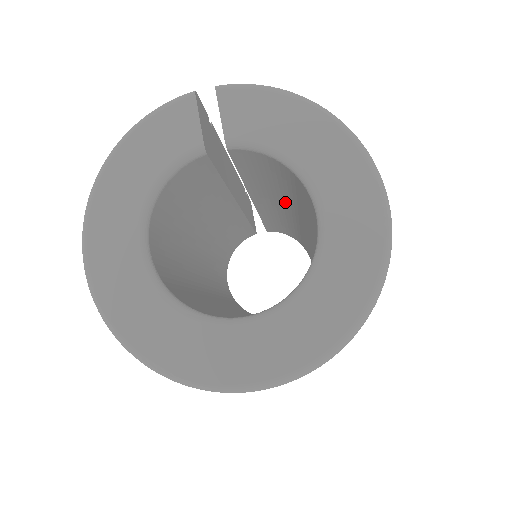
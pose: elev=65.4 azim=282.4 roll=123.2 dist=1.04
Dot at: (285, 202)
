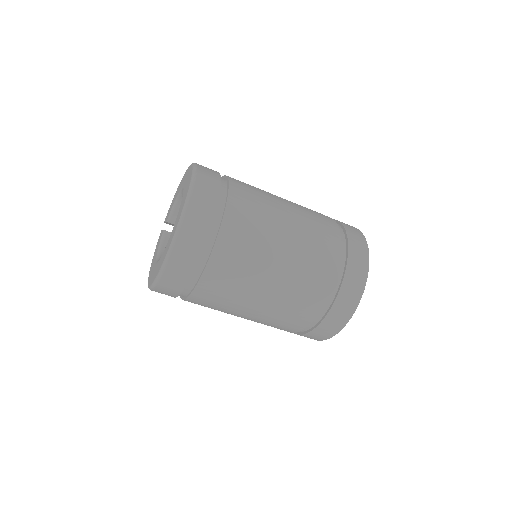
Dot at: occluded
